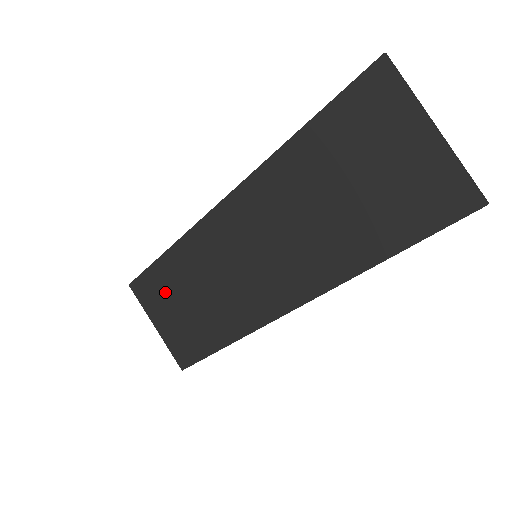
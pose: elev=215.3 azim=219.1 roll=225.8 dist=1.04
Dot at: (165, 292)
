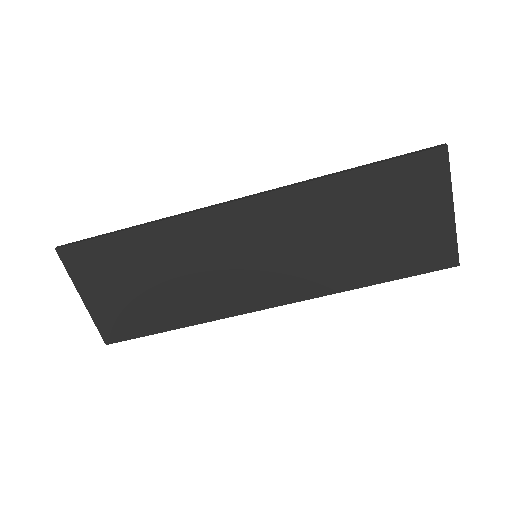
Dot at: (117, 267)
